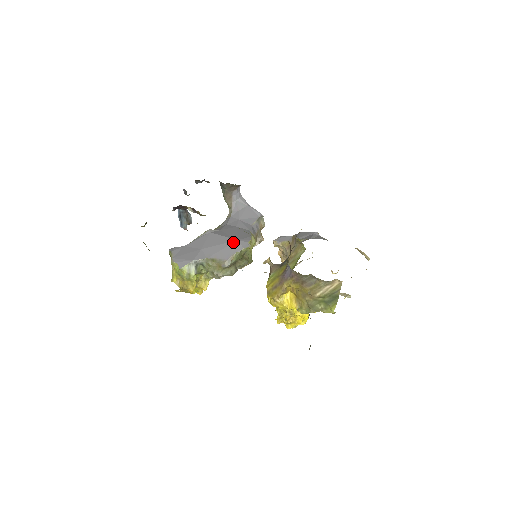
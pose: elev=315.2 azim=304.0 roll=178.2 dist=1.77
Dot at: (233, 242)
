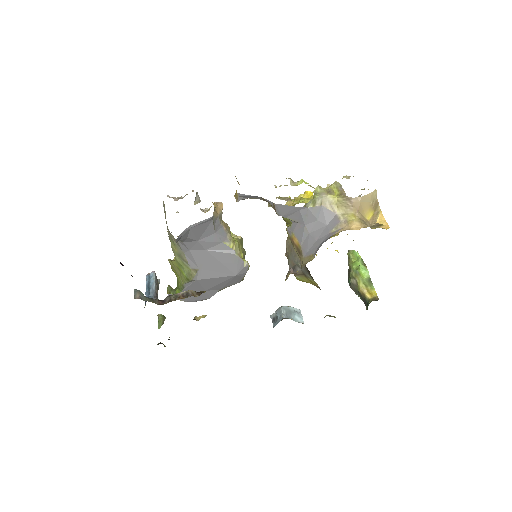
Dot at: (233, 278)
